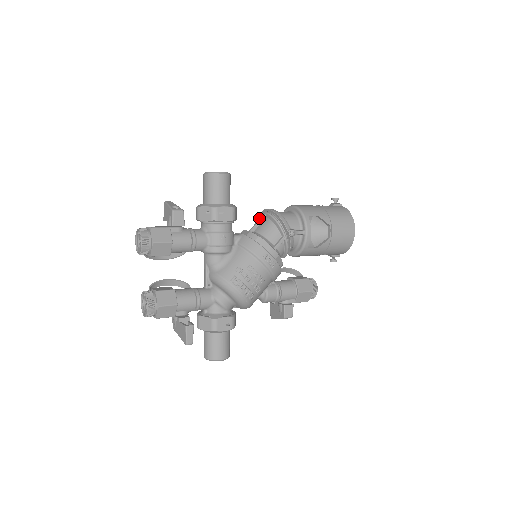
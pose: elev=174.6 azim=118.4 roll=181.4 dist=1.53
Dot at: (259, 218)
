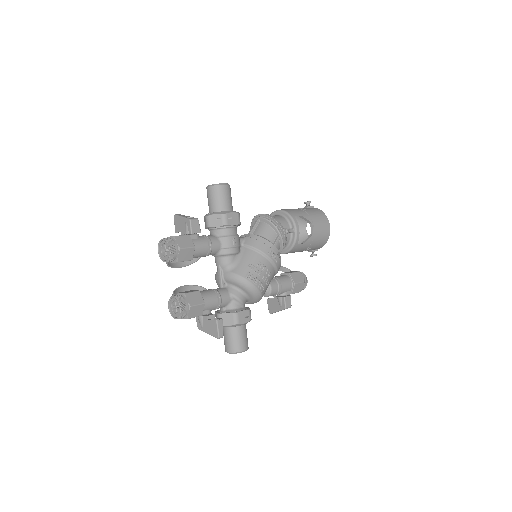
Dot at: (251, 224)
